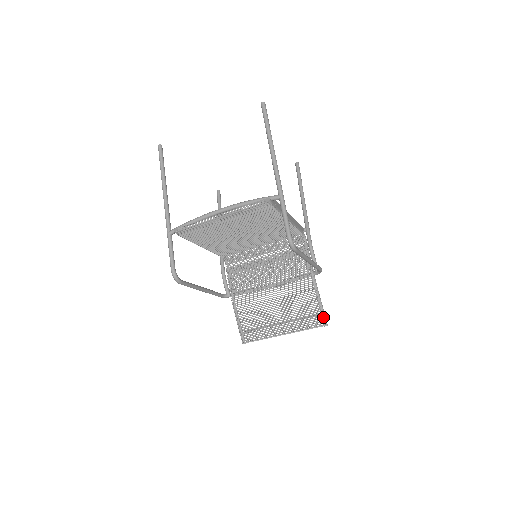
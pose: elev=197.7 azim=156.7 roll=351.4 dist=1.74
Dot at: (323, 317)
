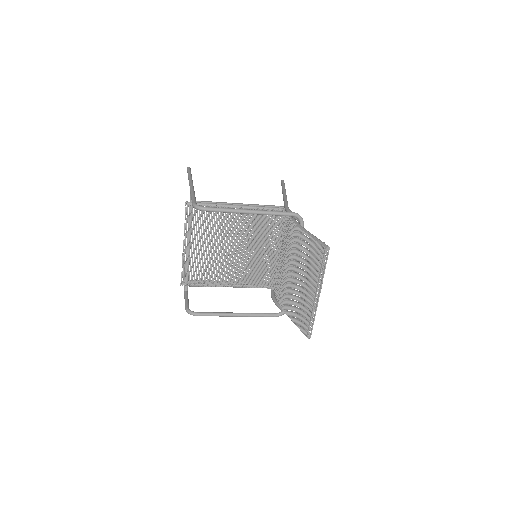
Dot at: (321, 245)
